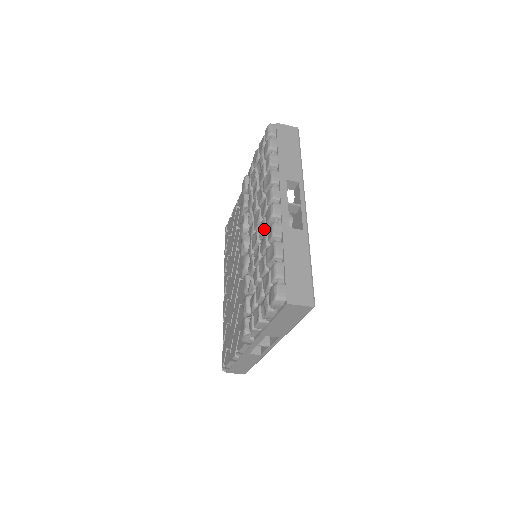
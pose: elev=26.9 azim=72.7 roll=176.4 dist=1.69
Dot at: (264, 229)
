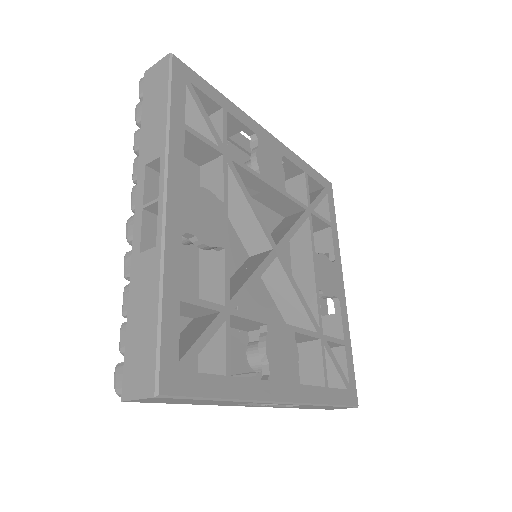
Dot at: occluded
